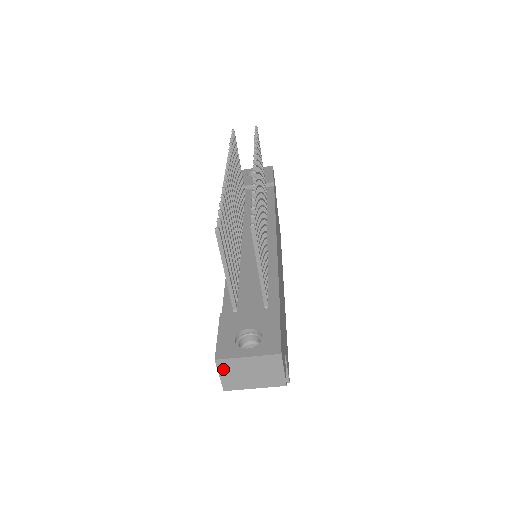
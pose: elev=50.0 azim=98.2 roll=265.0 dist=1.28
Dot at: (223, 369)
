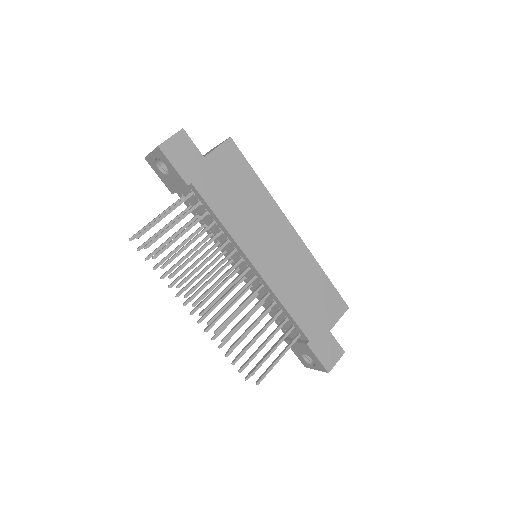
Dot at: occluded
